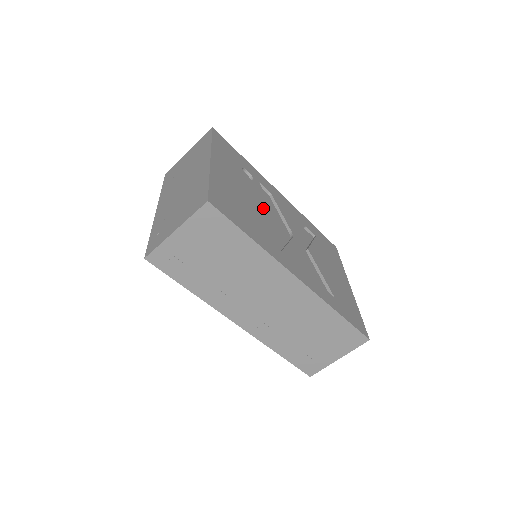
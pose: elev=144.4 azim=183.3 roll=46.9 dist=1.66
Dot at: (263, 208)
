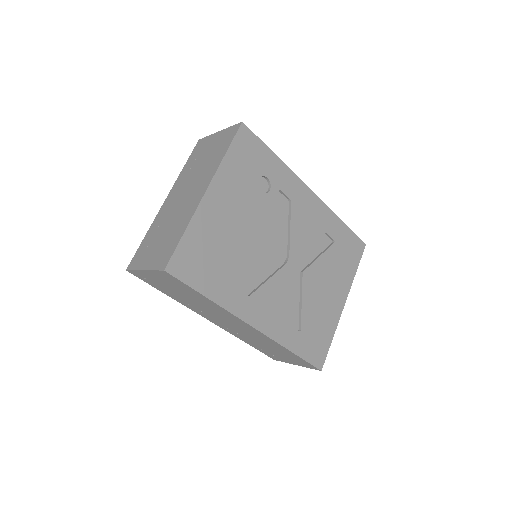
Dot at: (258, 237)
